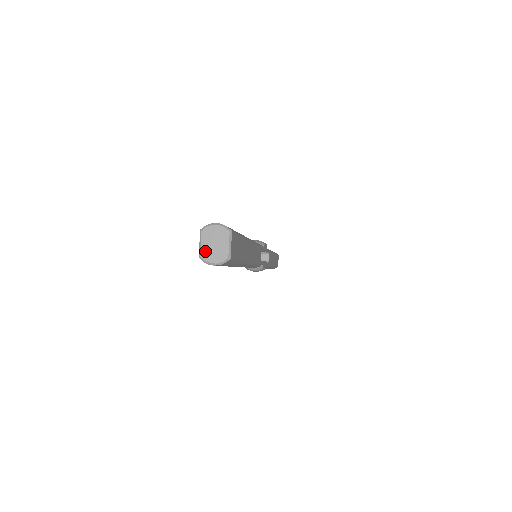
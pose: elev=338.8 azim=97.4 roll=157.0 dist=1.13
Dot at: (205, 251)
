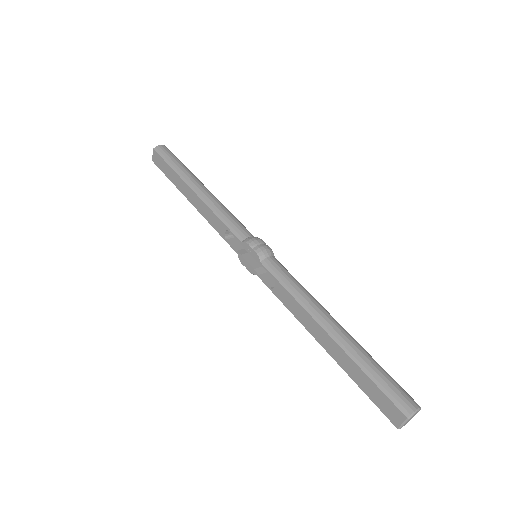
Dot at: (404, 425)
